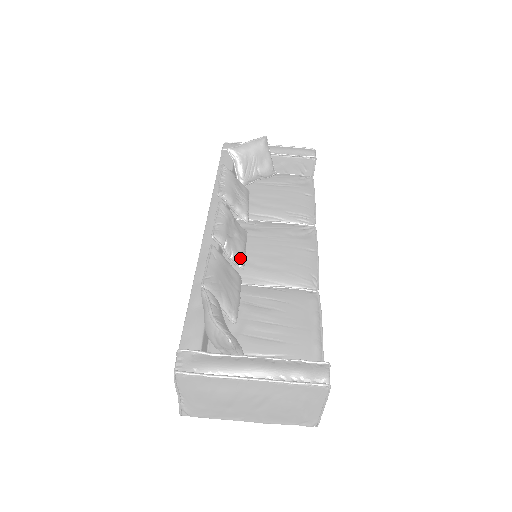
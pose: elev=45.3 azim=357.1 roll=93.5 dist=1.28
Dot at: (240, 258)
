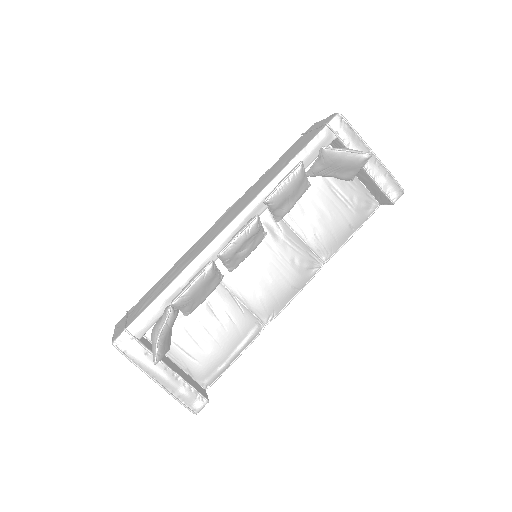
Dot at: (234, 266)
